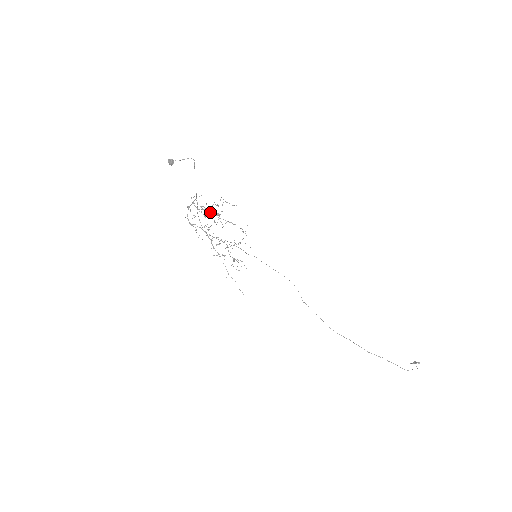
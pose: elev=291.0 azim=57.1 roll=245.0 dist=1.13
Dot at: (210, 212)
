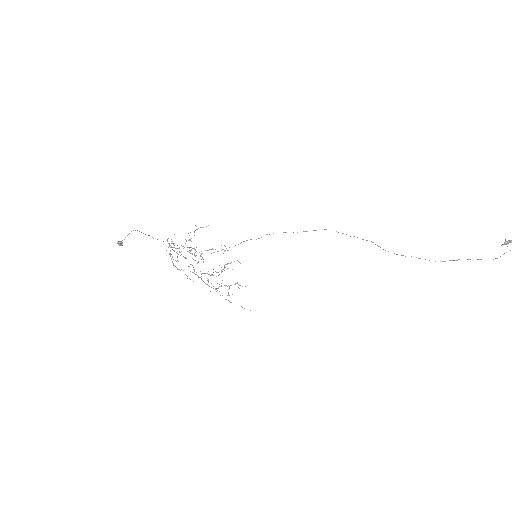
Dot at: occluded
